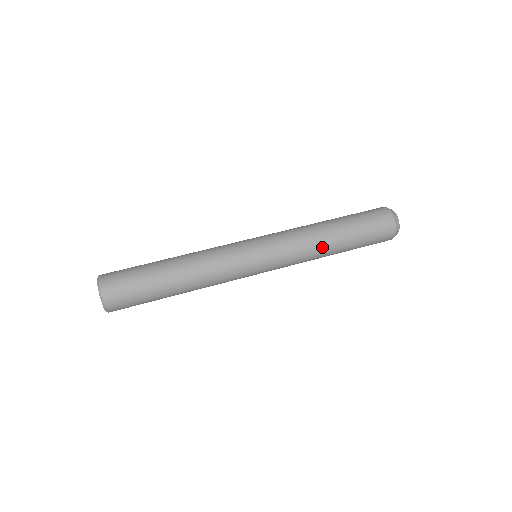
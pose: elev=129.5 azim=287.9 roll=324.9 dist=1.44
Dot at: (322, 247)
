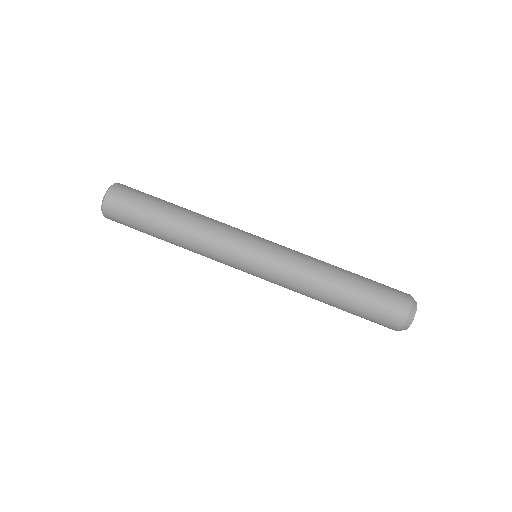
Dot at: (316, 294)
